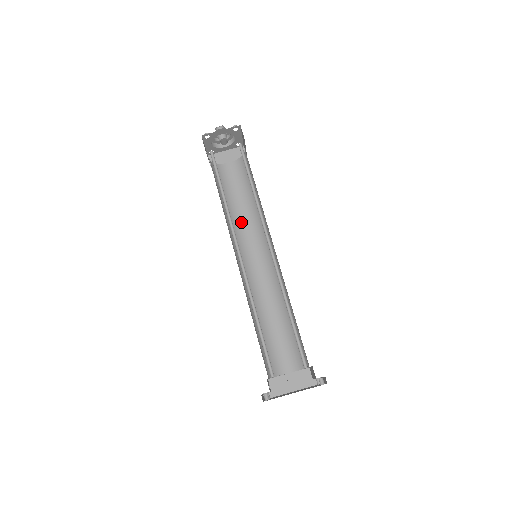
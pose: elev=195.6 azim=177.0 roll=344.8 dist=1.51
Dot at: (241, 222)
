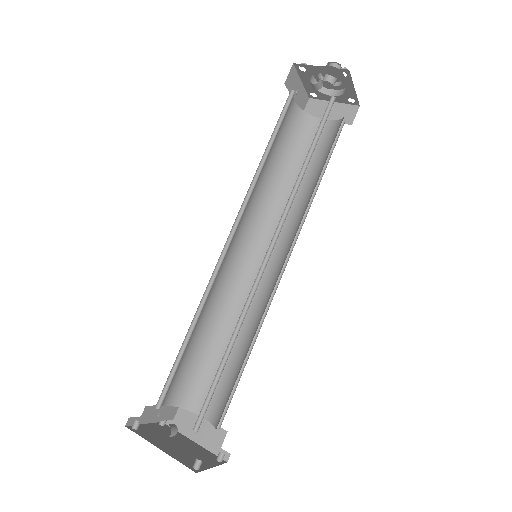
Dot at: (284, 204)
